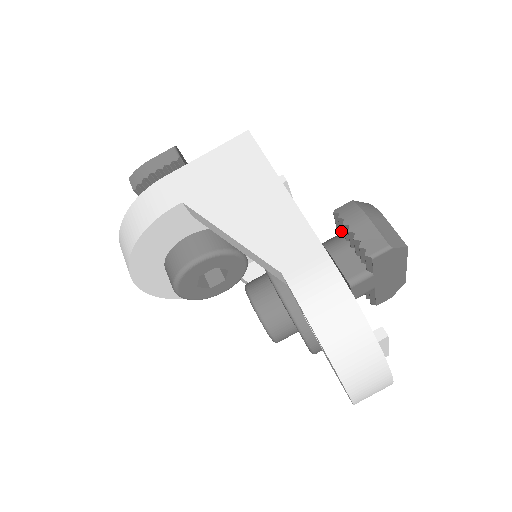
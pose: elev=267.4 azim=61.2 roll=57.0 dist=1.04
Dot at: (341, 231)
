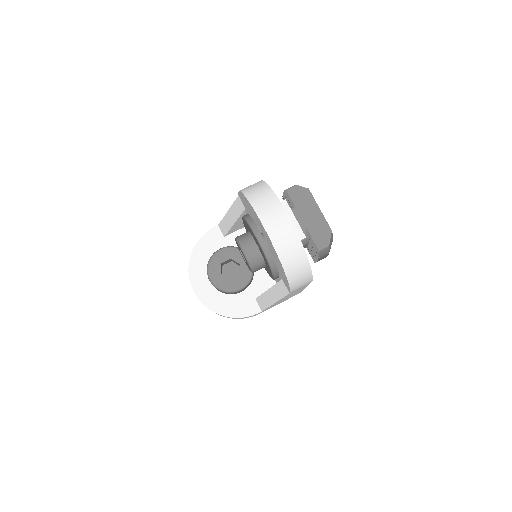
Dot at: occluded
